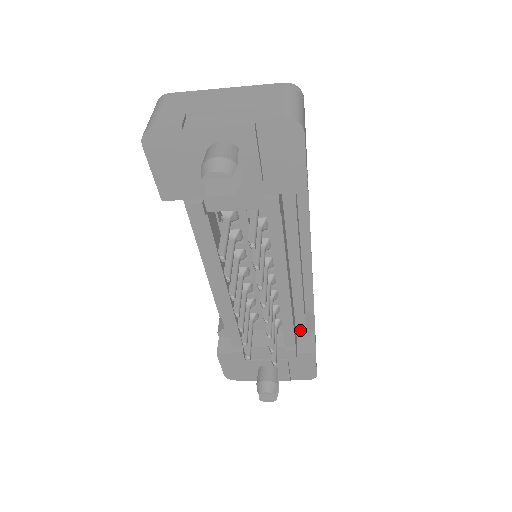
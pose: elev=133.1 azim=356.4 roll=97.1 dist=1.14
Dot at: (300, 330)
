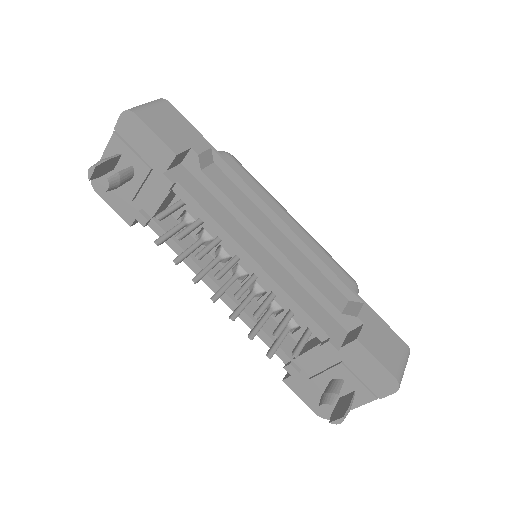
Dot at: (343, 322)
